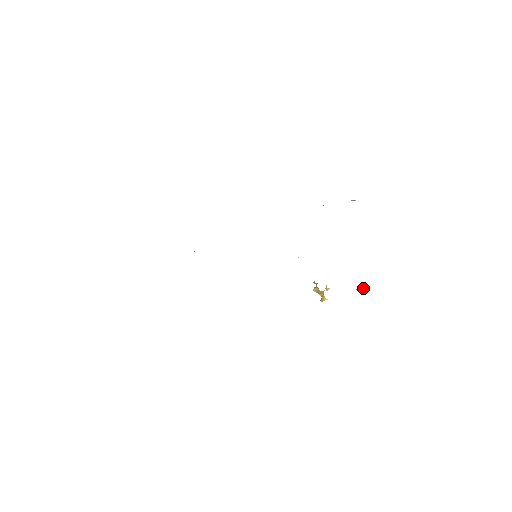
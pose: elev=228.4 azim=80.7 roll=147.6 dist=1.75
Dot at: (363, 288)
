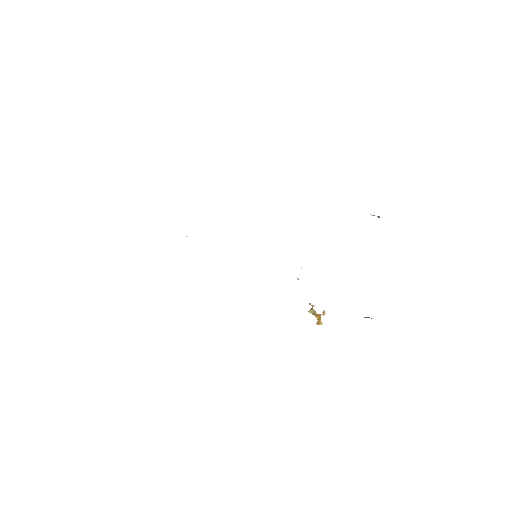
Dot at: (368, 317)
